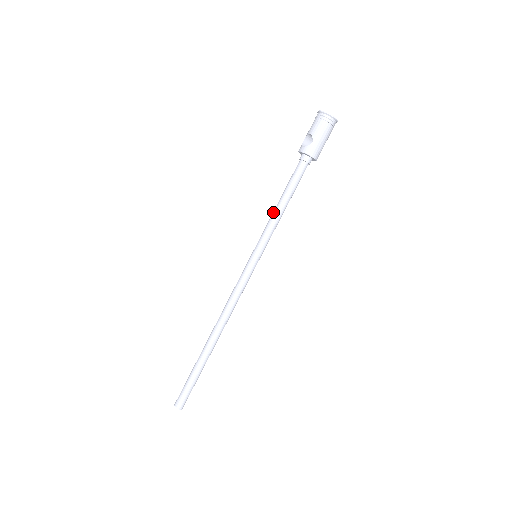
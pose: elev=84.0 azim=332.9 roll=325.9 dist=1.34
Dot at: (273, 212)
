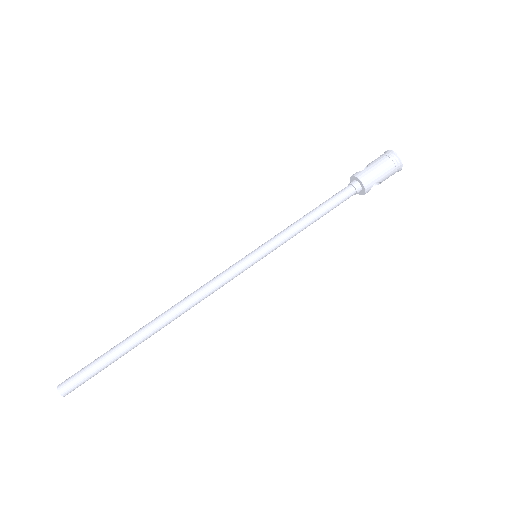
Dot at: (297, 221)
